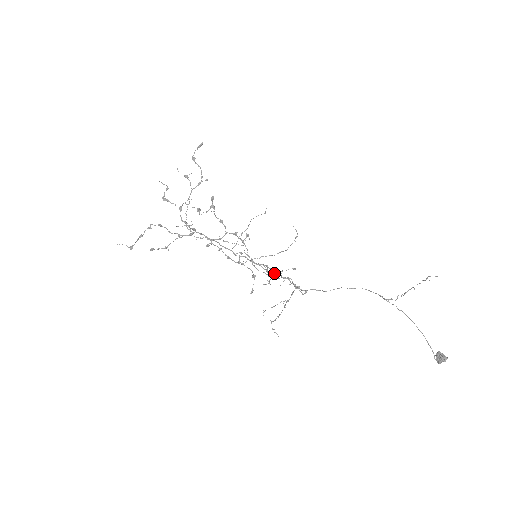
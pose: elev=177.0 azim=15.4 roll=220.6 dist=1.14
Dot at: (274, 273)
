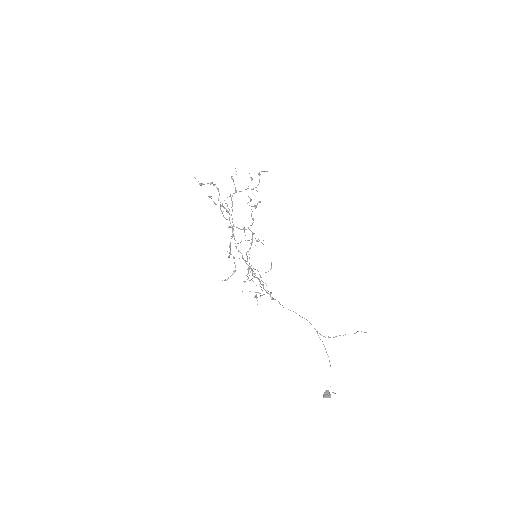
Dot at: (254, 277)
